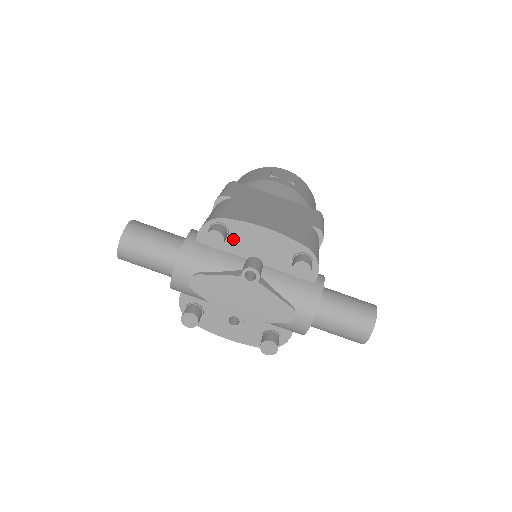
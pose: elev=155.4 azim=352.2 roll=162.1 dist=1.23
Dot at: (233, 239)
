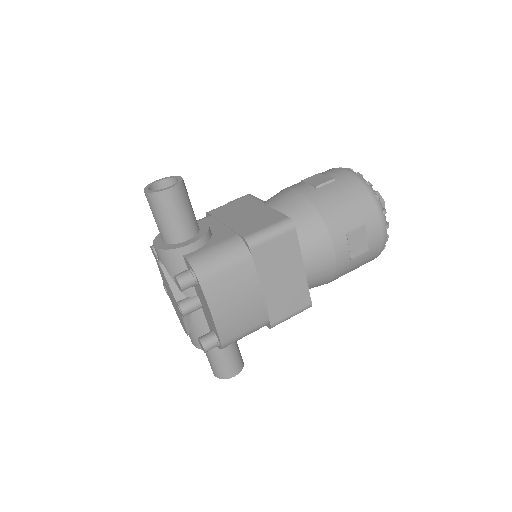
Dot at: (197, 287)
